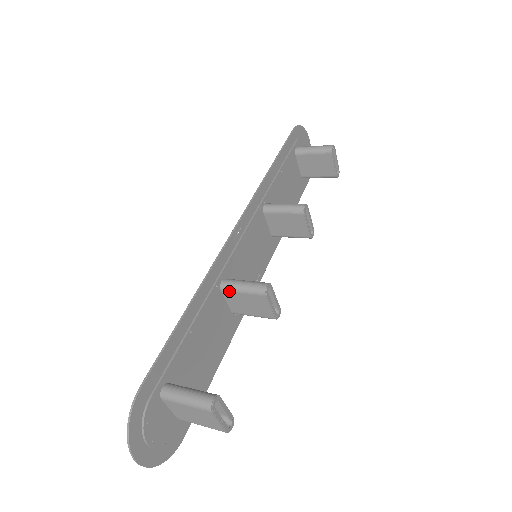
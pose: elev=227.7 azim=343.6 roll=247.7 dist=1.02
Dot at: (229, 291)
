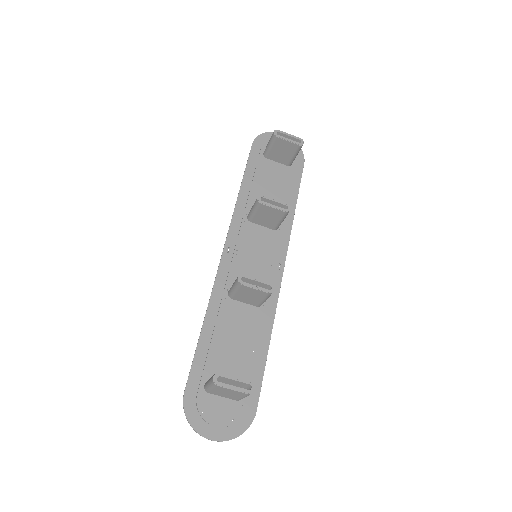
Dot at: (233, 296)
